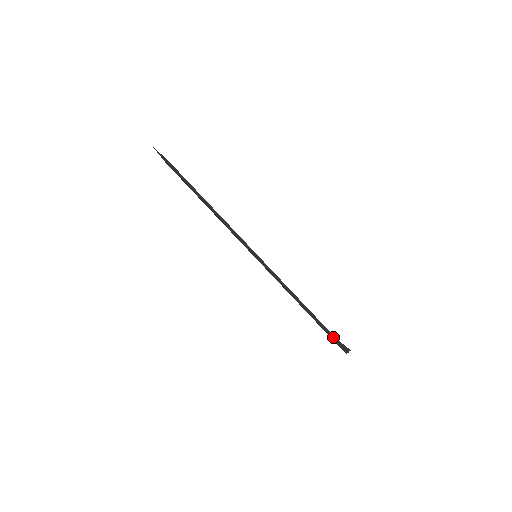
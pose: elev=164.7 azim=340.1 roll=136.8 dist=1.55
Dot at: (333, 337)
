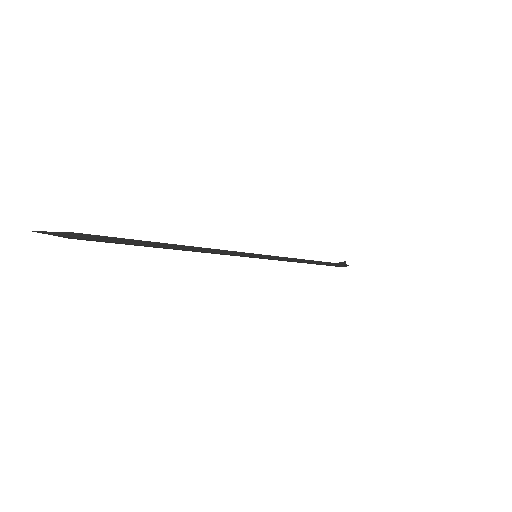
Dot at: (336, 265)
